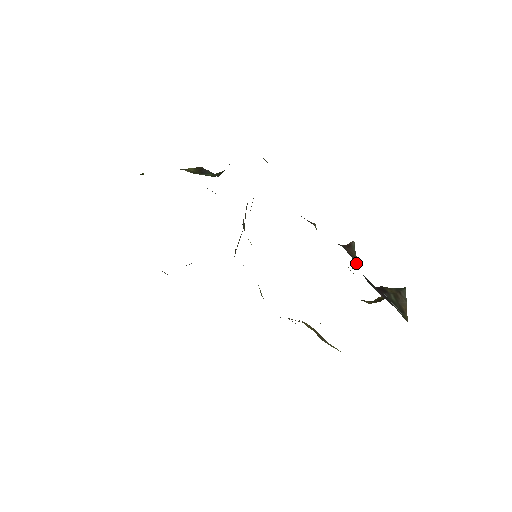
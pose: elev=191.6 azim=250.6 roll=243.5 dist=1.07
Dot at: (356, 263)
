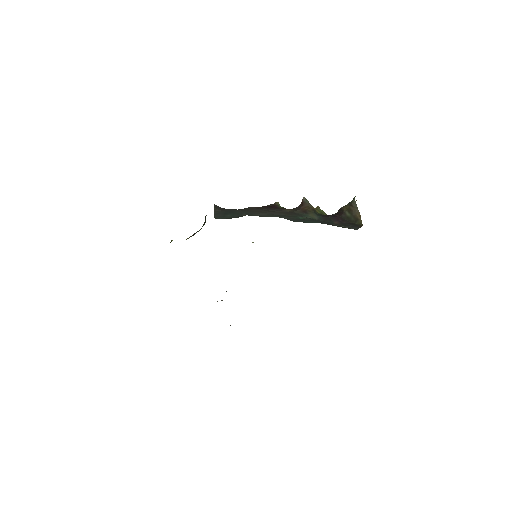
Dot at: (313, 210)
